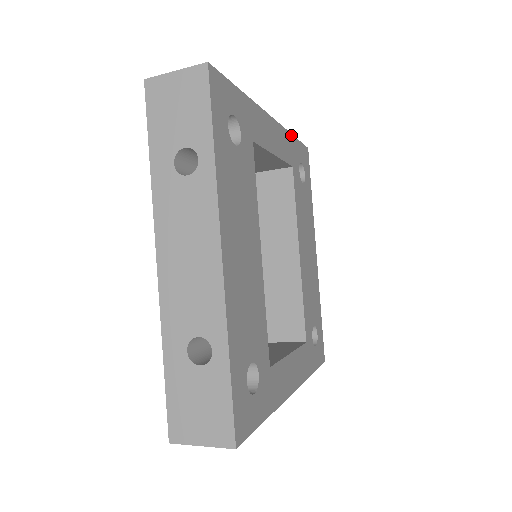
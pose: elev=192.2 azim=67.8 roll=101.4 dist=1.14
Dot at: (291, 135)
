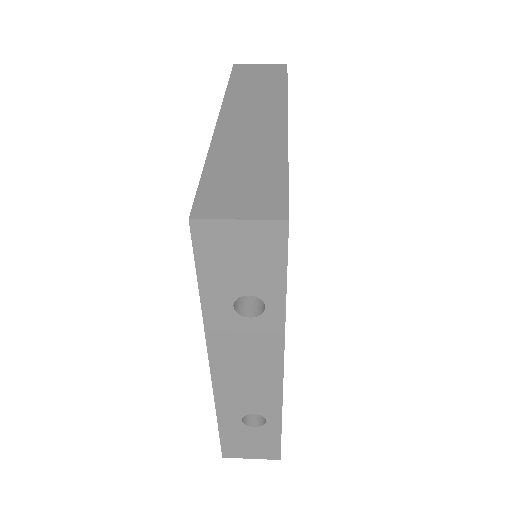
Dot at: (287, 91)
